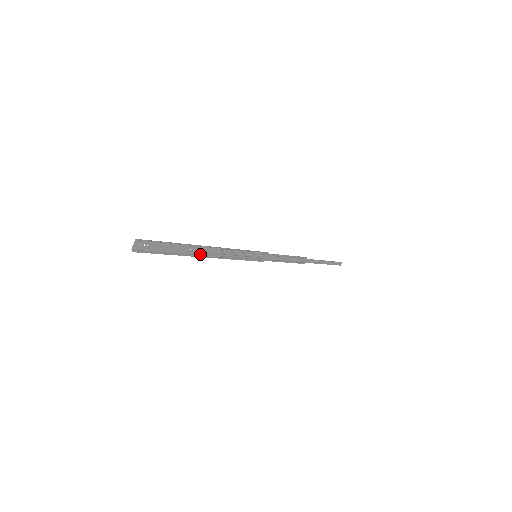
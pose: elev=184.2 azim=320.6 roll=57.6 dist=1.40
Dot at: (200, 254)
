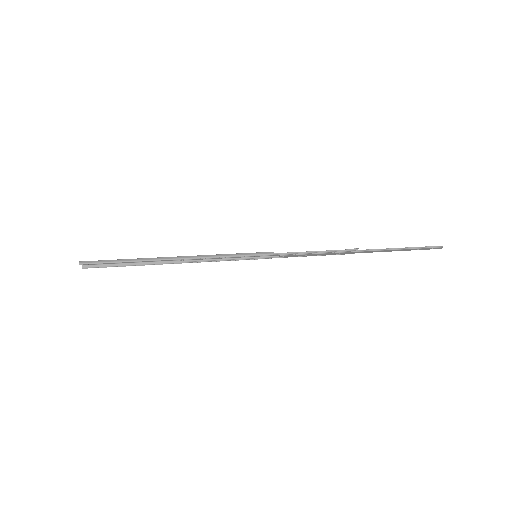
Dot at: (169, 260)
